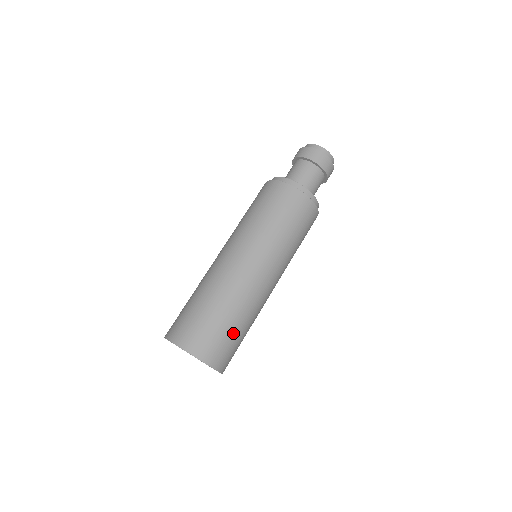
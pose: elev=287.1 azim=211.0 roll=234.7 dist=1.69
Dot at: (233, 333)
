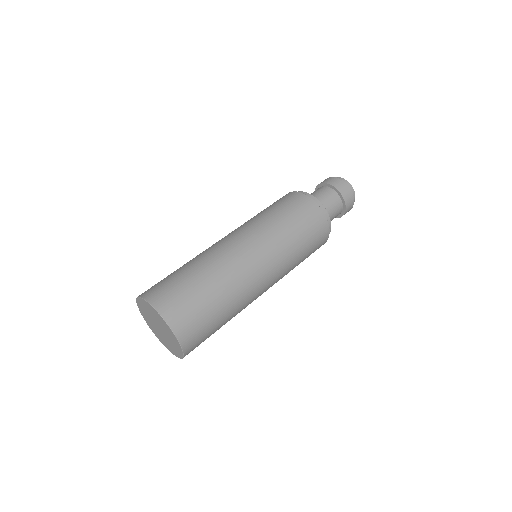
Dot at: (212, 314)
